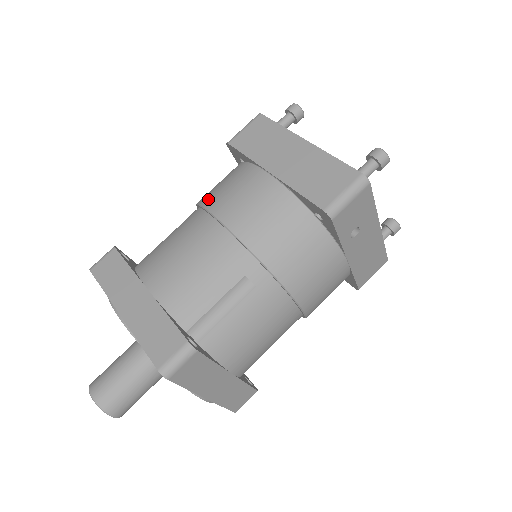
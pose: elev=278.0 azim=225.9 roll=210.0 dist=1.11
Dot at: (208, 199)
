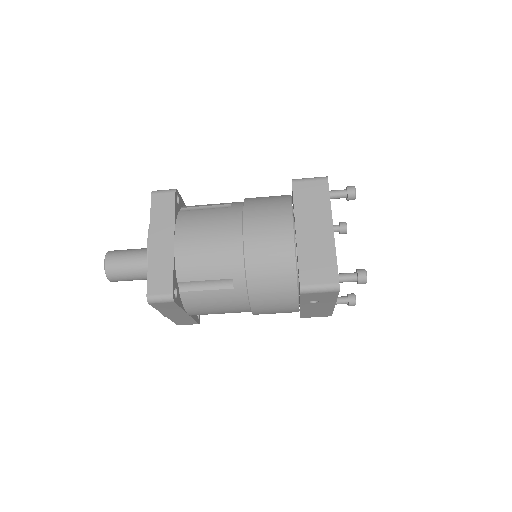
Dot at: (250, 211)
